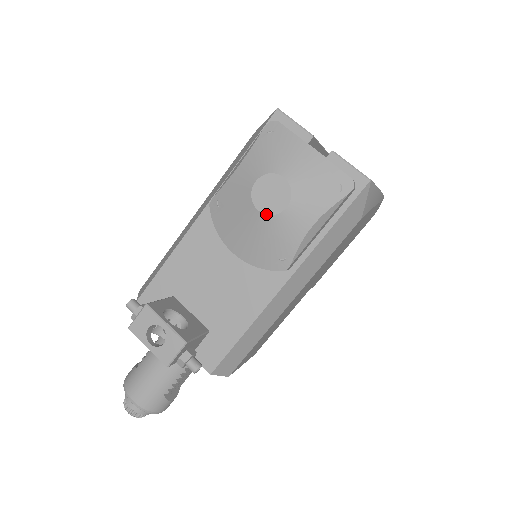
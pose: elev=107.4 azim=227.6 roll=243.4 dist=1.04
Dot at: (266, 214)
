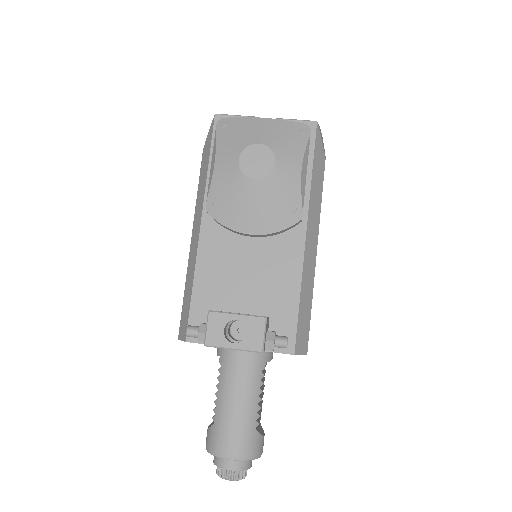
Dot at: (263, 178)
